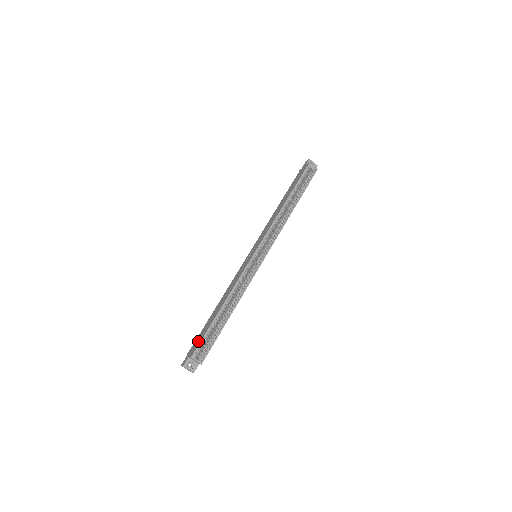
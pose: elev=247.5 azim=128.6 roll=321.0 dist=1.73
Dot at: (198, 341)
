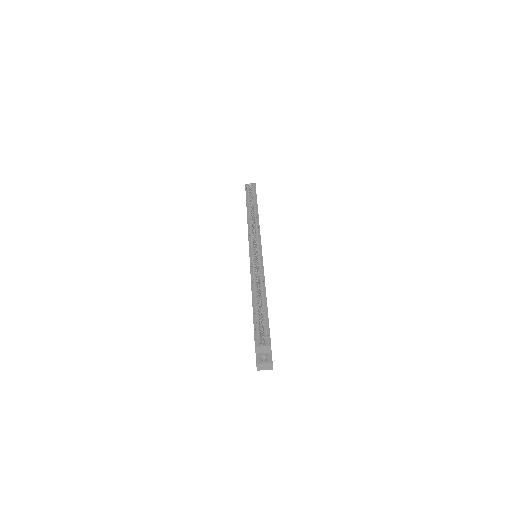
Dot at: occluded
